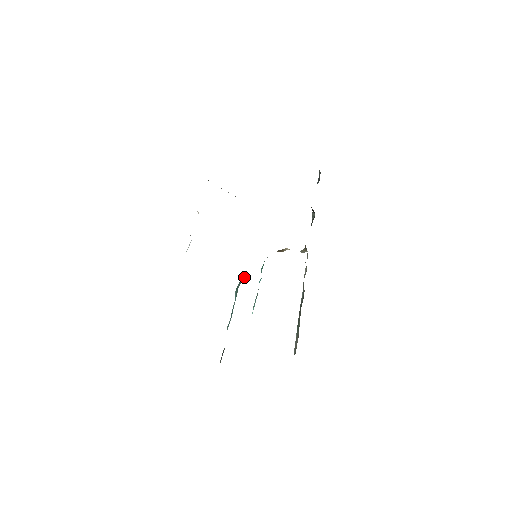
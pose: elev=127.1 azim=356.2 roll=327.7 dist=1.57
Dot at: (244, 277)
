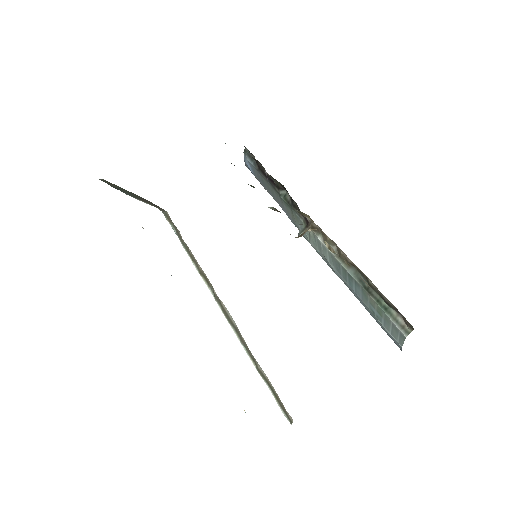
Dot at: occluded
